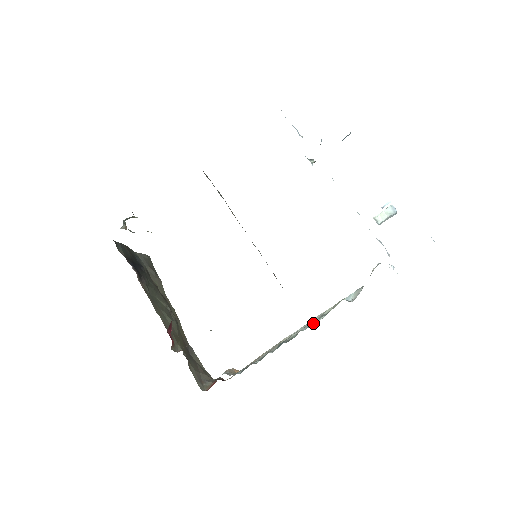
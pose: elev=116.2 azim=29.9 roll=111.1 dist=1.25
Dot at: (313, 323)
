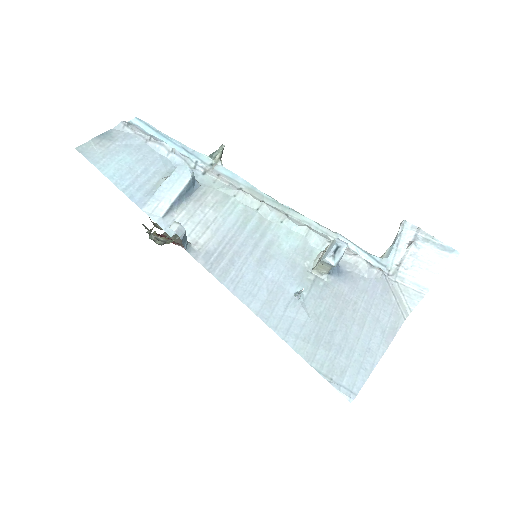
Dot at: occluded
